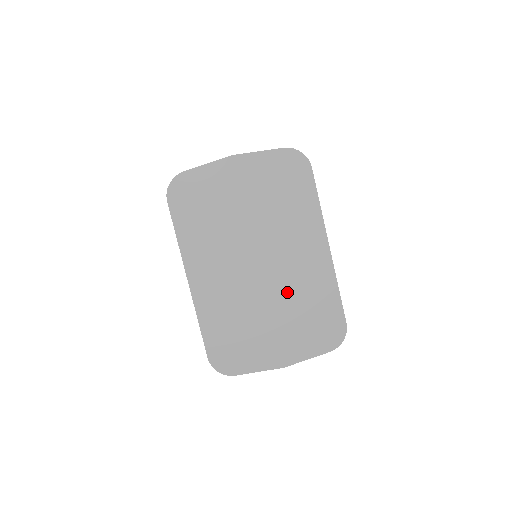
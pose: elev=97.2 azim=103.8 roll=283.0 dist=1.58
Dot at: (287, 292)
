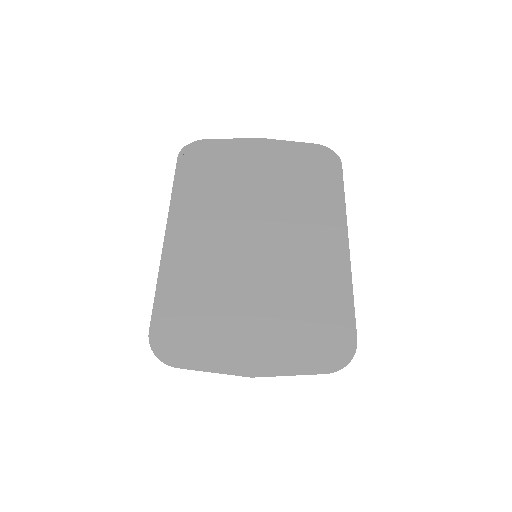
Dot at: (283, 278)
